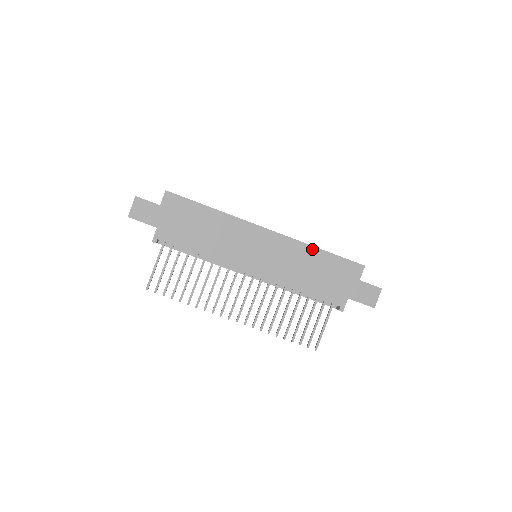
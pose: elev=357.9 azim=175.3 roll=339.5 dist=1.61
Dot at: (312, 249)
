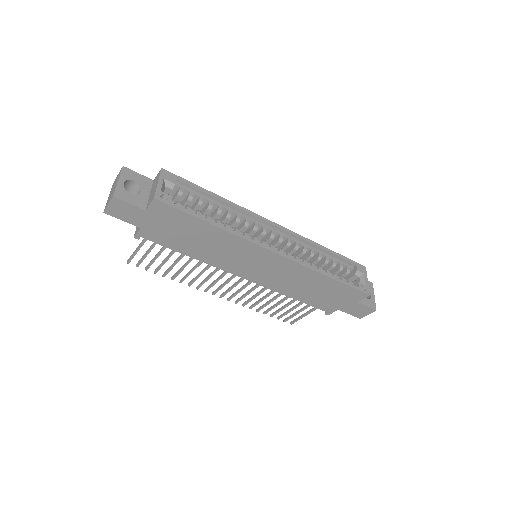
Dot at: (319, 275)
